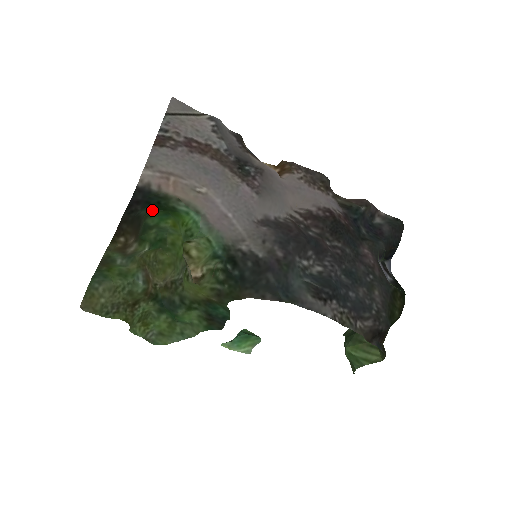
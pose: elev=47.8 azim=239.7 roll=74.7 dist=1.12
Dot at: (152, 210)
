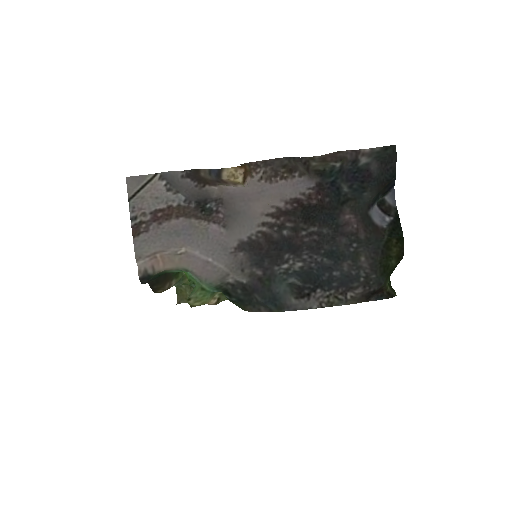
Dot at: occluded
